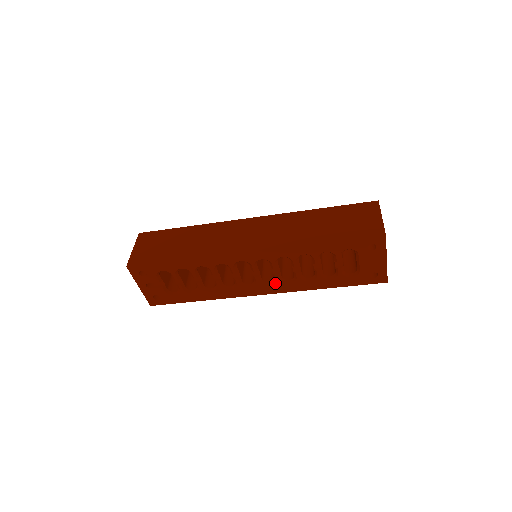
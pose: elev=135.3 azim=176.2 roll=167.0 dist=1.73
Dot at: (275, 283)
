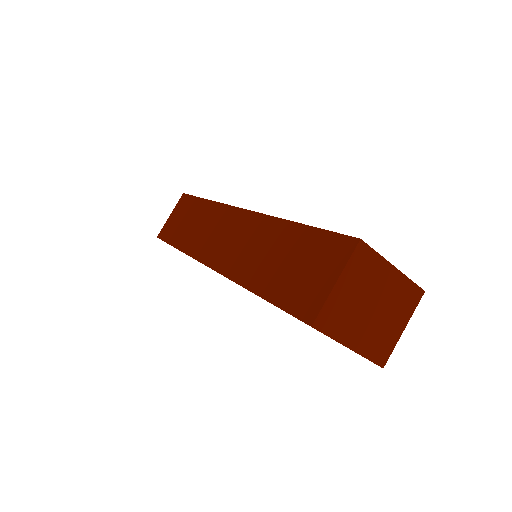
Dot at: occluded
